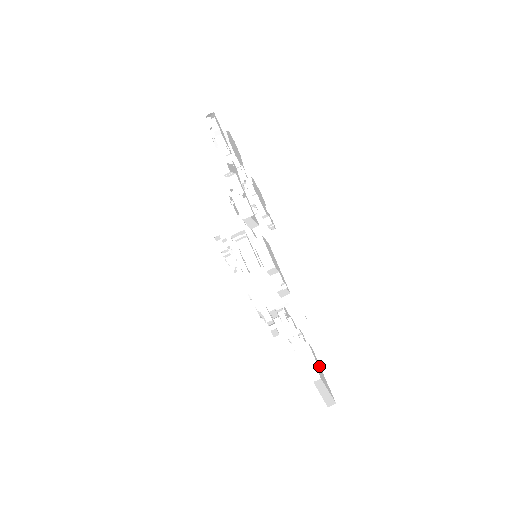
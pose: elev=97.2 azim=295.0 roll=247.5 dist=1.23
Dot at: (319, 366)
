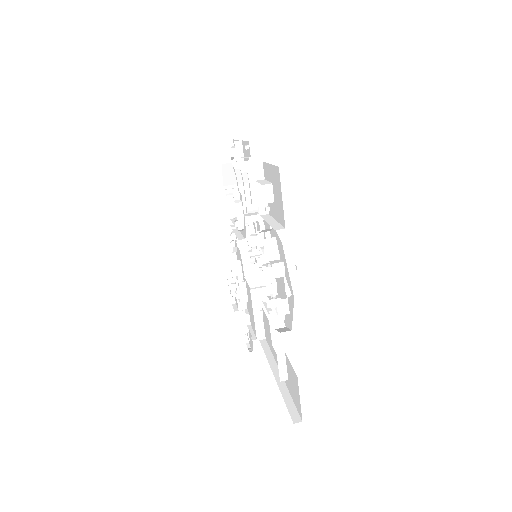
Dot at: (269, 171)
